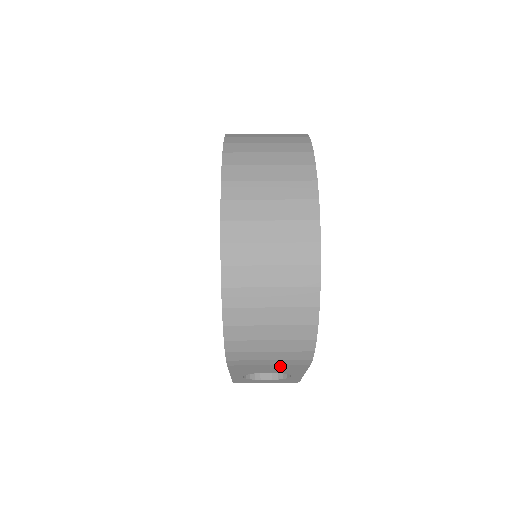
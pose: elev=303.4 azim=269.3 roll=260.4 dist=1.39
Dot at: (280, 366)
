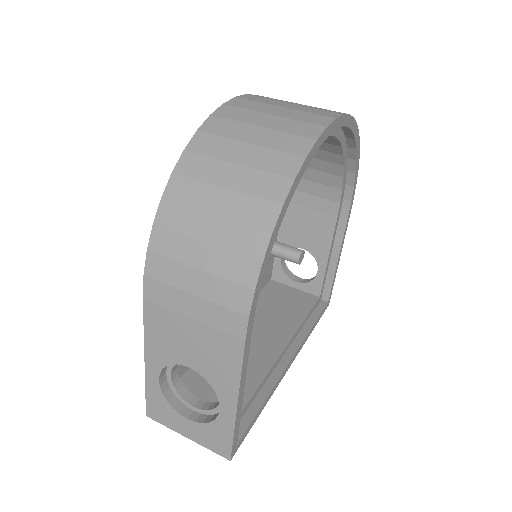
Dot at: (206, 334)
